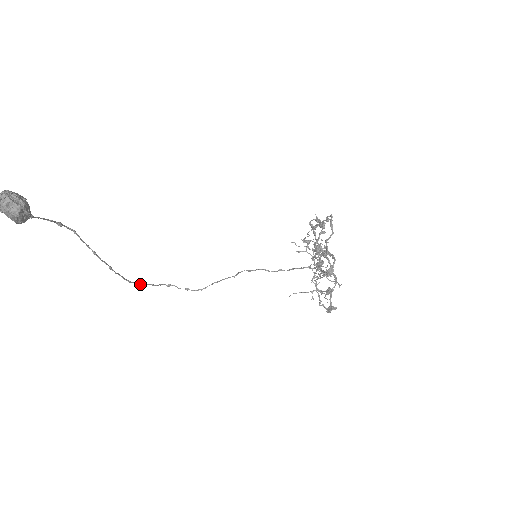
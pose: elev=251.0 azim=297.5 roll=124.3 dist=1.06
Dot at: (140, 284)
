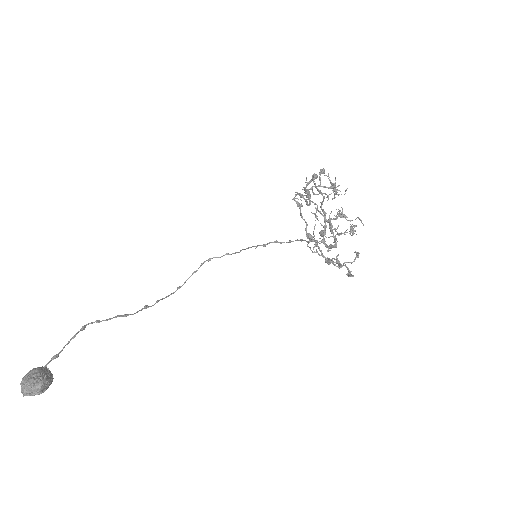
Dot at: (182, 285)
